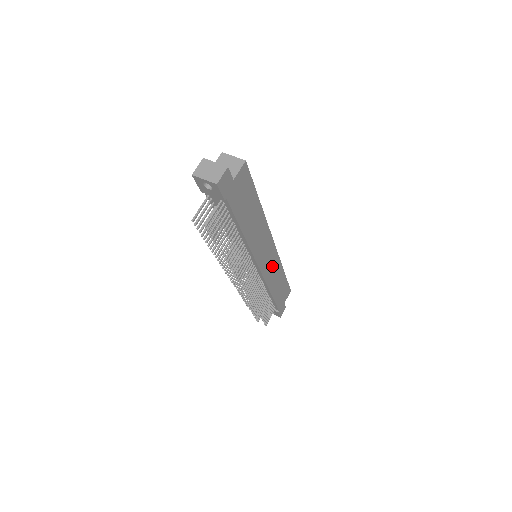
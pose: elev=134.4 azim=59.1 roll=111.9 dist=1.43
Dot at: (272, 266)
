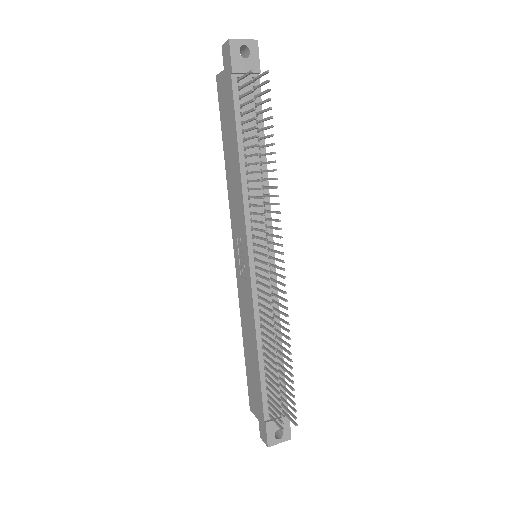
Dot at: occluded
